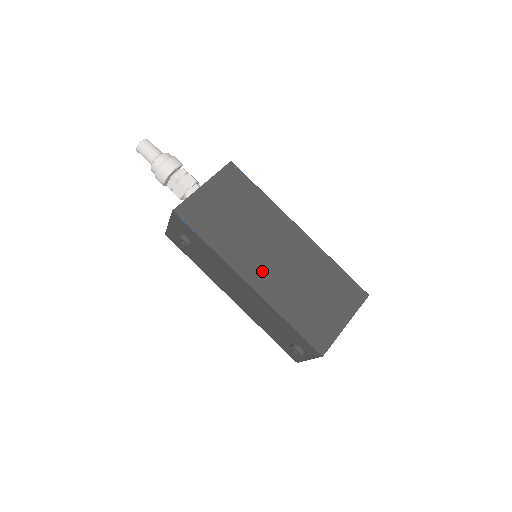
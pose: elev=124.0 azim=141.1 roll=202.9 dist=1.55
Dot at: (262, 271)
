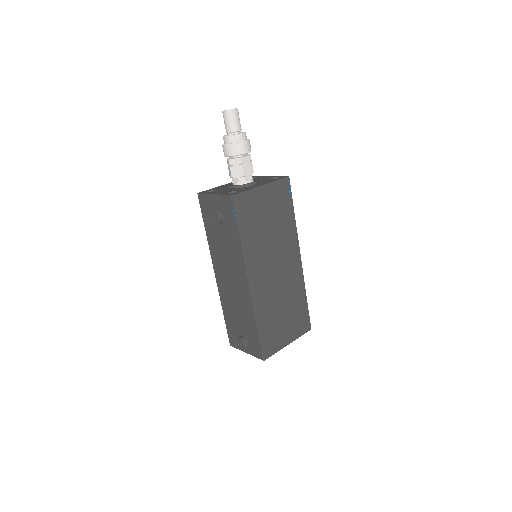
Dot at: (263, 279)
